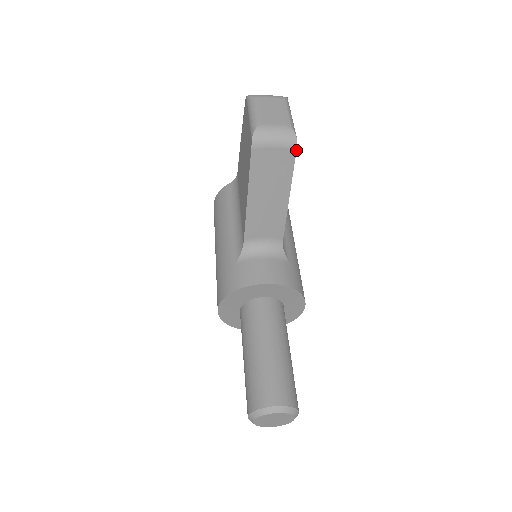
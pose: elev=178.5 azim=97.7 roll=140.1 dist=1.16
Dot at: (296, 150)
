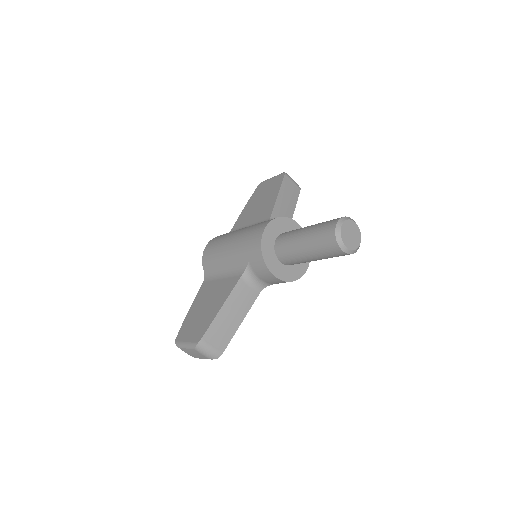
Dot at: occluded
